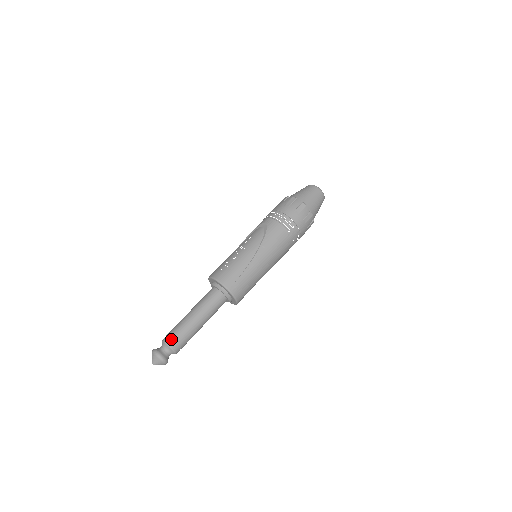
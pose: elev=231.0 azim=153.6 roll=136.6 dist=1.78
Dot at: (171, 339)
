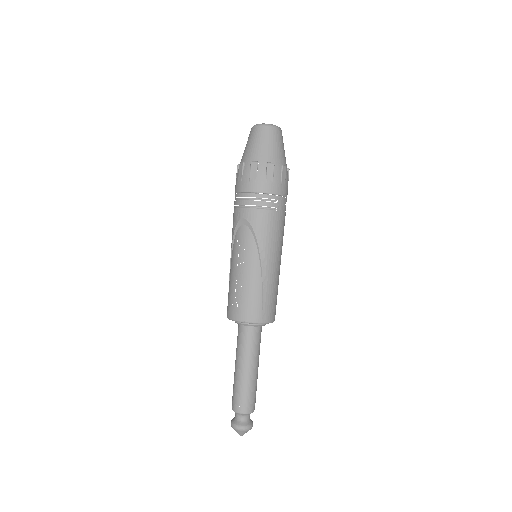
Dot at: (242, 407)
